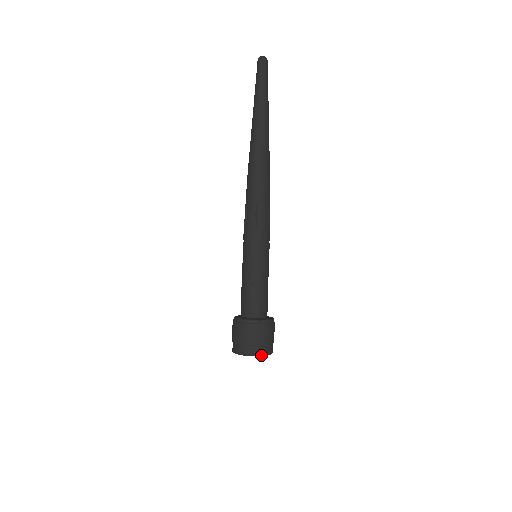
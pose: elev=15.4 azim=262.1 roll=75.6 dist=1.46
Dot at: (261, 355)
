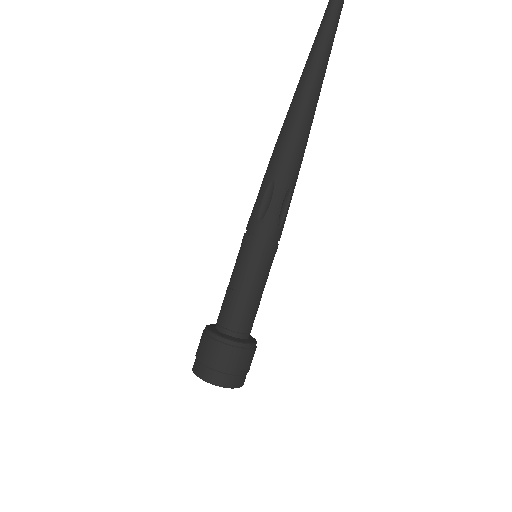
Dot at: (212, 383)
